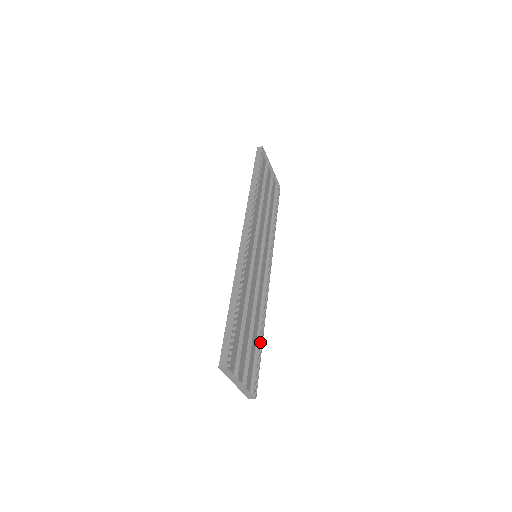
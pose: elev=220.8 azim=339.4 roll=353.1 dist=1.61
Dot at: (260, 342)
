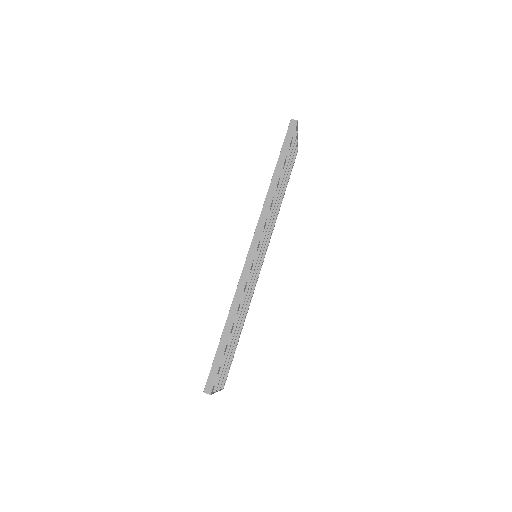
Dot at: (238, 339)
